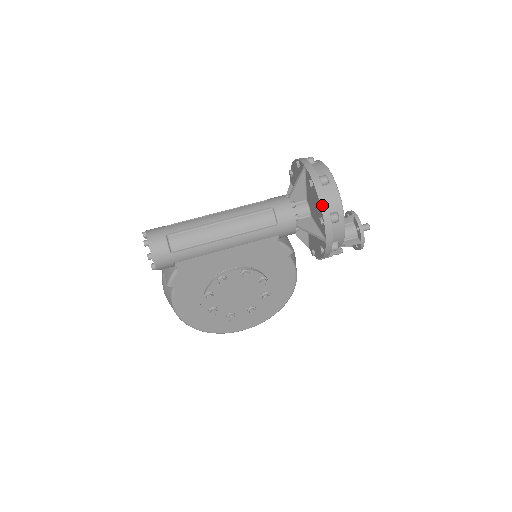
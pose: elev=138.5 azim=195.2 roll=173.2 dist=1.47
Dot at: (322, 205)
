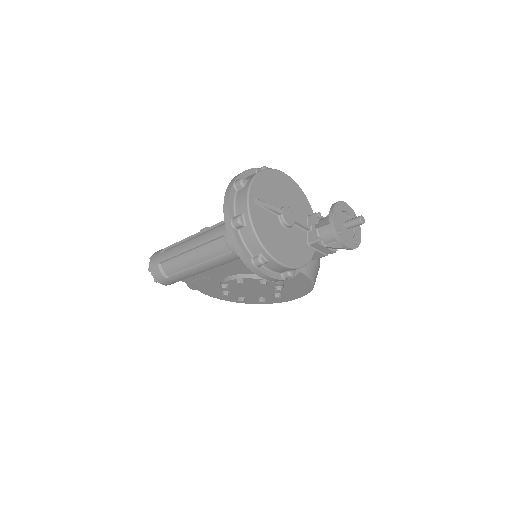
Dot at: (238, 253)
